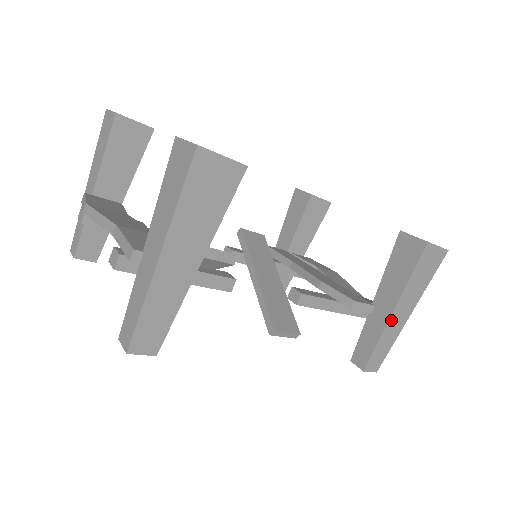
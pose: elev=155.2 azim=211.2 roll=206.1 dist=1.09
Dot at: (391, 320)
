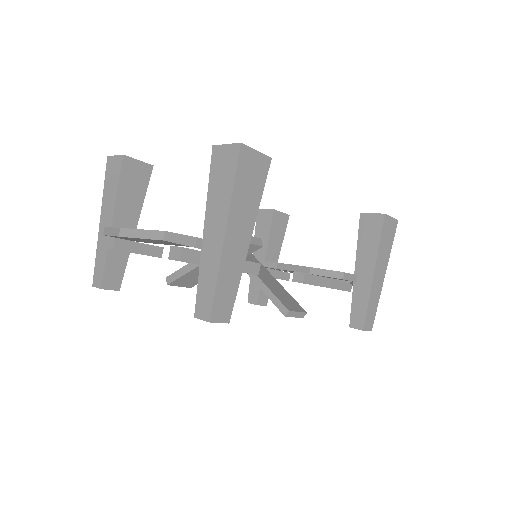
Dot at: (373, 282)
